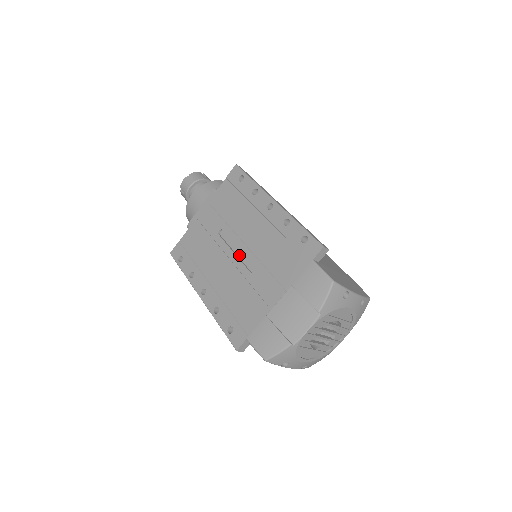
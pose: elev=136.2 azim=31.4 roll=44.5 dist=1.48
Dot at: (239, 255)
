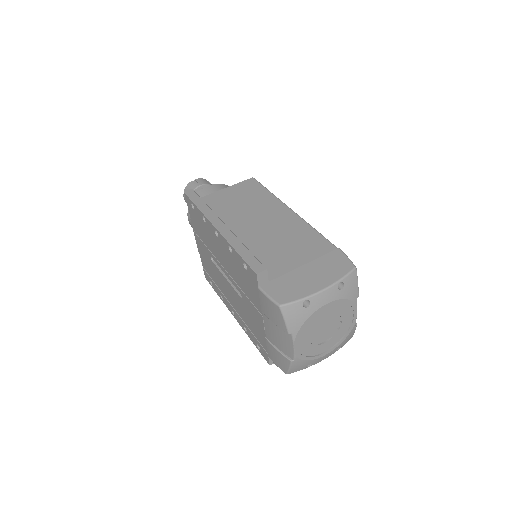
Dot at: occluded
